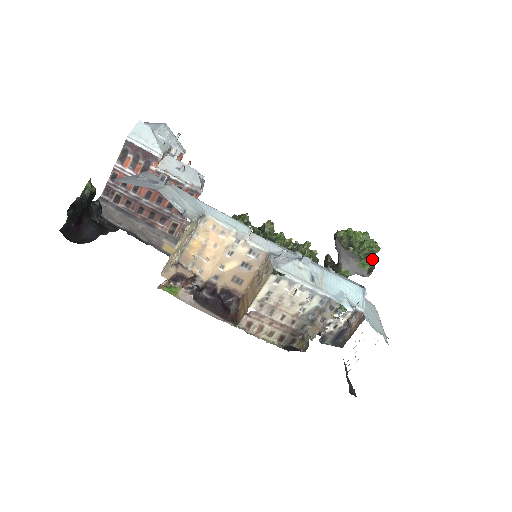
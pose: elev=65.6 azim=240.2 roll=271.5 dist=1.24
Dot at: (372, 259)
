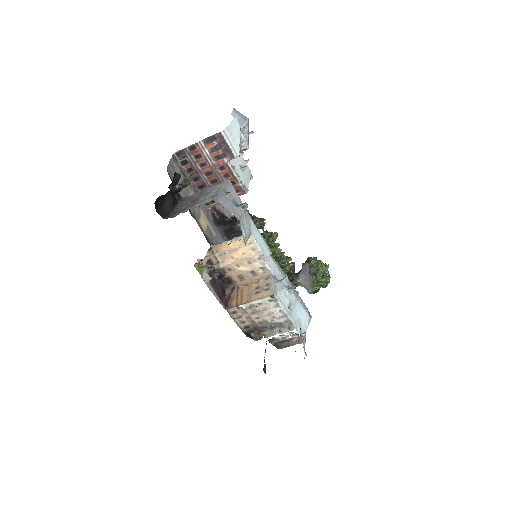
Dot at: occluded
